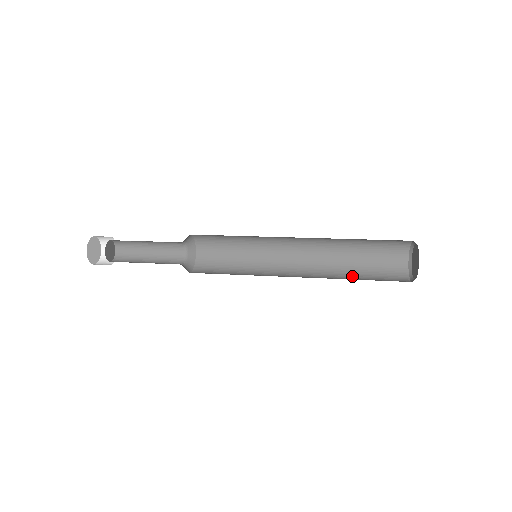
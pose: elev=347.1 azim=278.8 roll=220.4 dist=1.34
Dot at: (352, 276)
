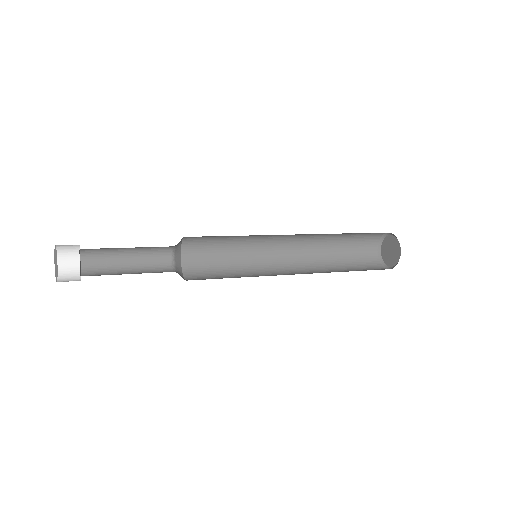
Dot at: (337, 265)
